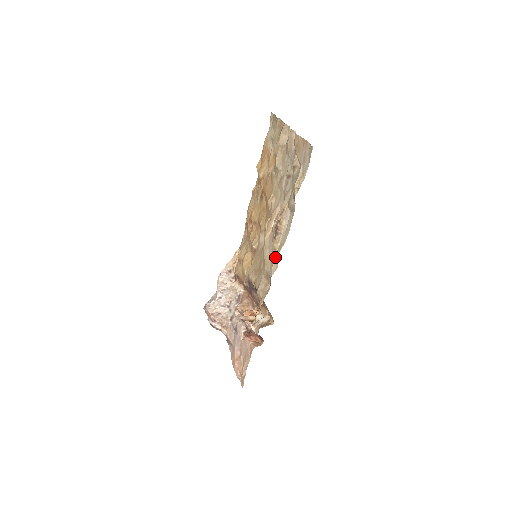
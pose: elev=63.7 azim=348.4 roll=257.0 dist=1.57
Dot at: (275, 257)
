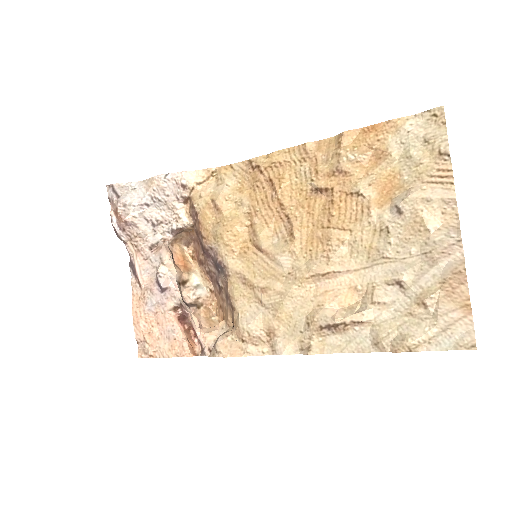
Dot at: (303, 343)
